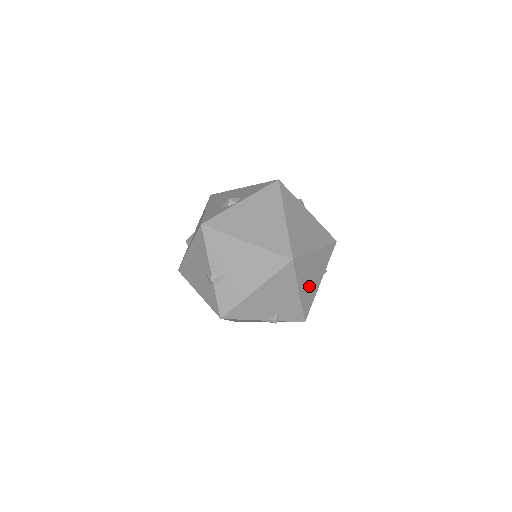
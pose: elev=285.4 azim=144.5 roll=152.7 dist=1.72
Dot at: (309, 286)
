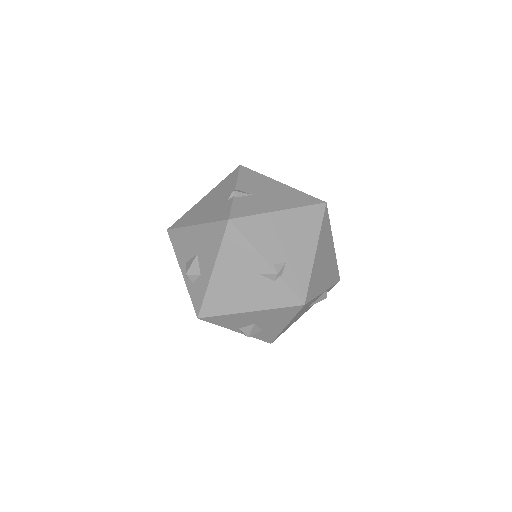
Dot at: (320, 268)
